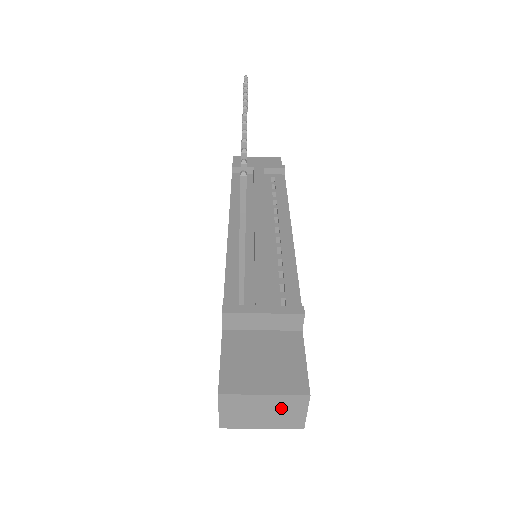
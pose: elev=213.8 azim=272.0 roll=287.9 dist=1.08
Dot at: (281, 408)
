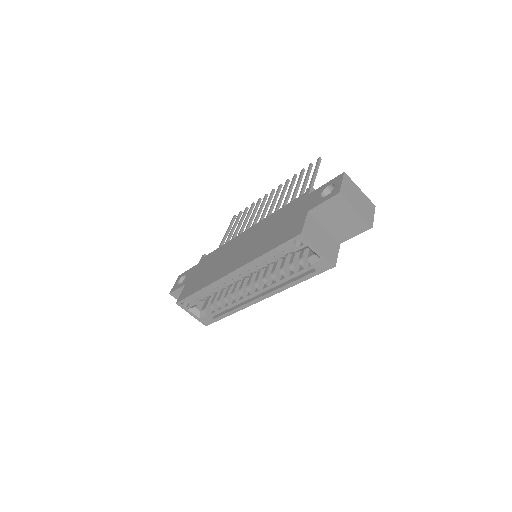
Dot at: (365, 204)
